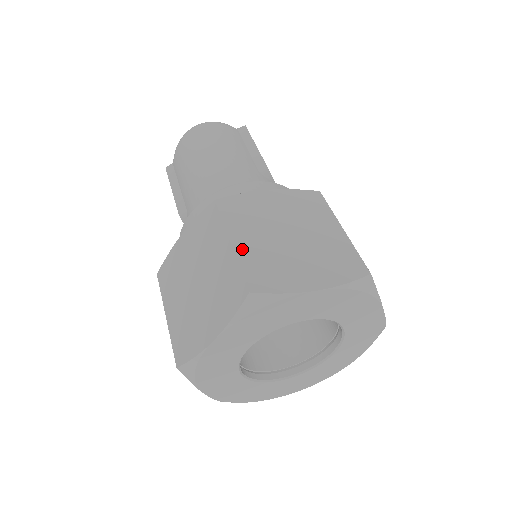
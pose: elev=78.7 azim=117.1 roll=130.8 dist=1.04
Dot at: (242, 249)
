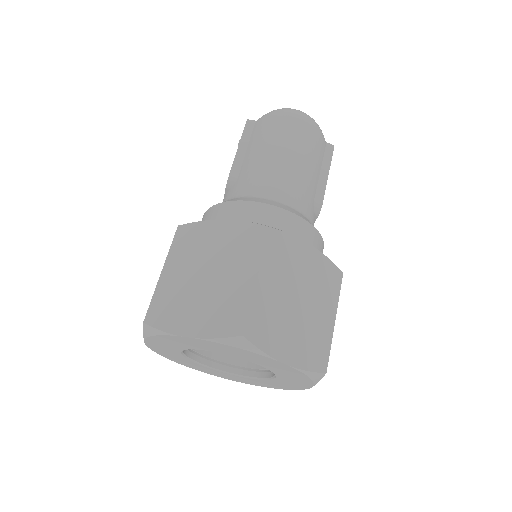
Dot at: (261, 291)
